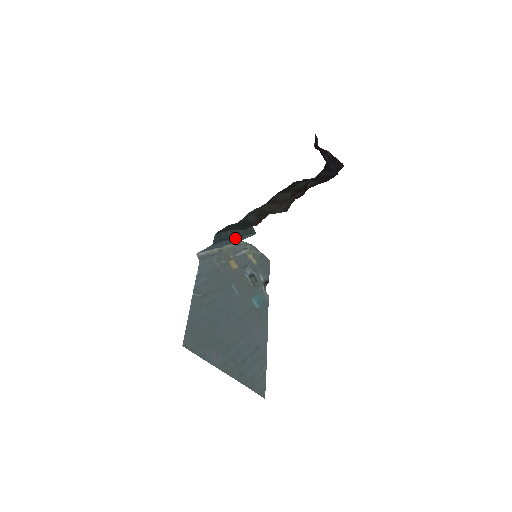
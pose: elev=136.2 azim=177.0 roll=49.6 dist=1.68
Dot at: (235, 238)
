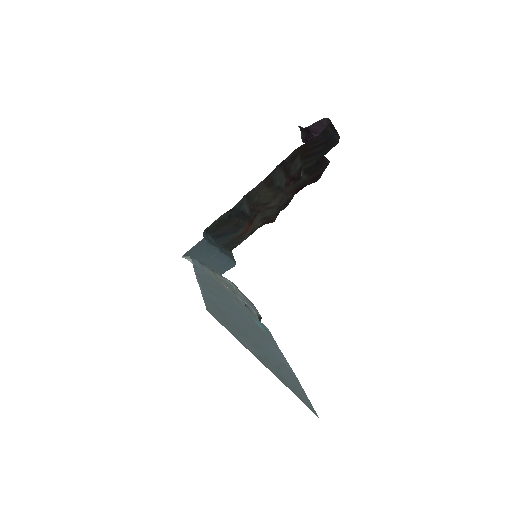
Dot at: (221, 251)
